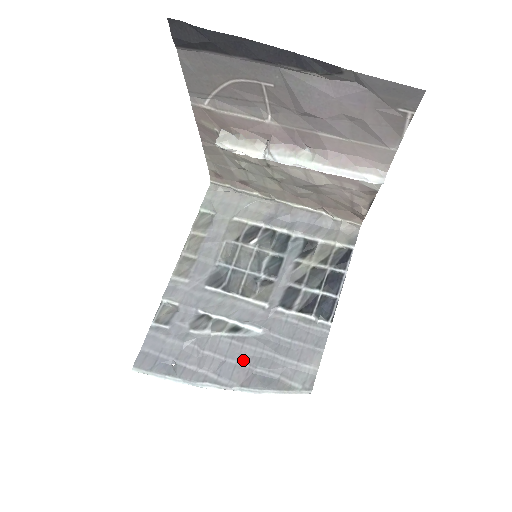
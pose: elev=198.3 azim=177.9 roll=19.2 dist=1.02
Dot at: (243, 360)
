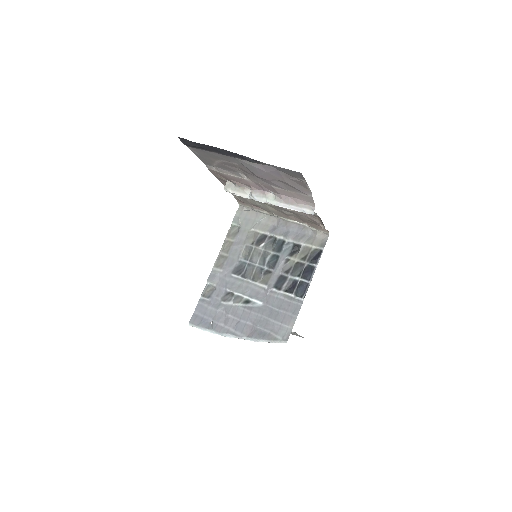
Dot at: (250, 321)
